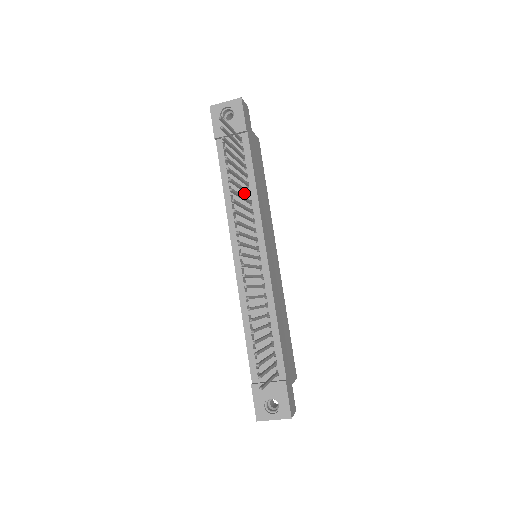
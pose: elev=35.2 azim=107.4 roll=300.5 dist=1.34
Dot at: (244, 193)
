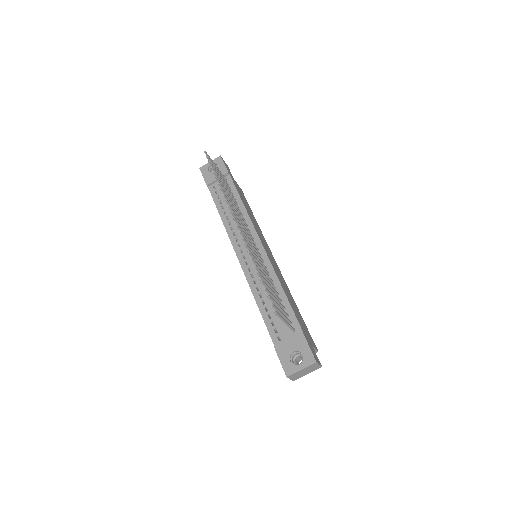
Dot at: occluded
